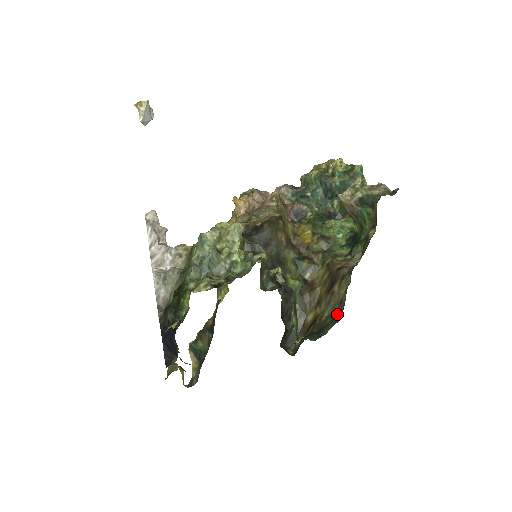
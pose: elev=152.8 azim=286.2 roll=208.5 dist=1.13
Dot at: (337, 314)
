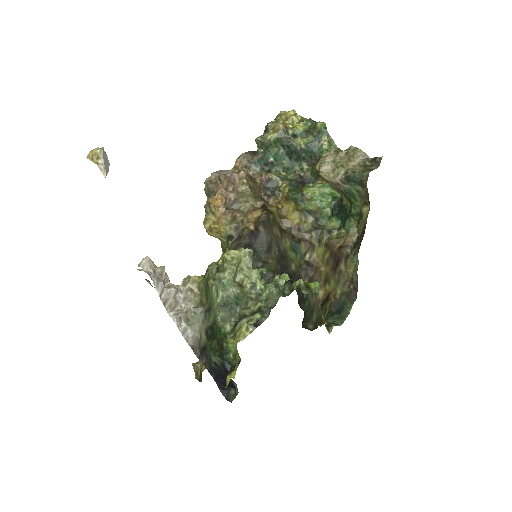
Dot at: (351, 291)
